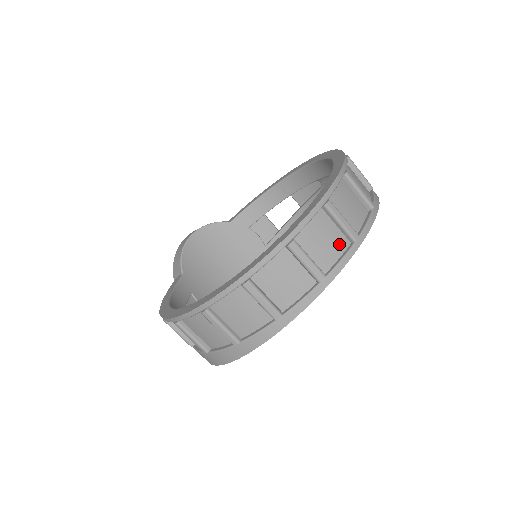
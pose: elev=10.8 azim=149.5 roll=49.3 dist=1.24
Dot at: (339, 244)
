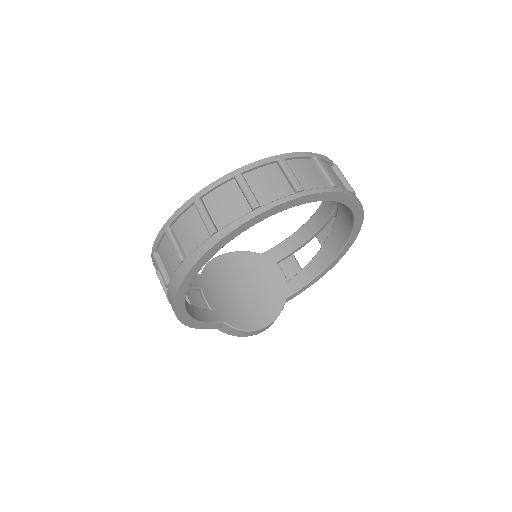
Dot at: (283, 191)
